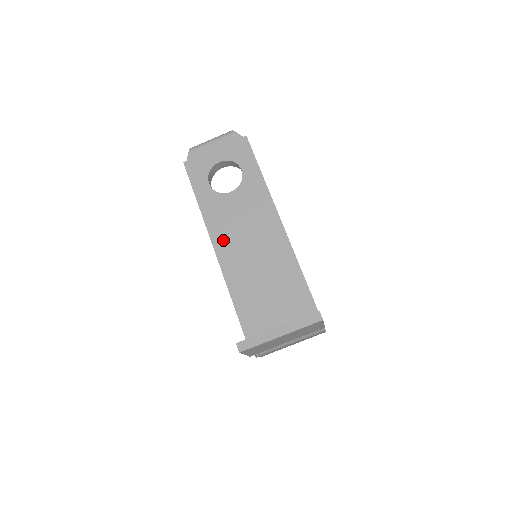
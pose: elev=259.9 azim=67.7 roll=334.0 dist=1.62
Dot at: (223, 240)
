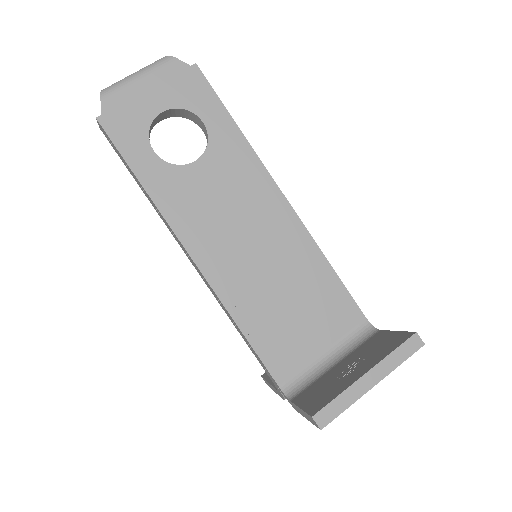
Dot at: (204, 242)
